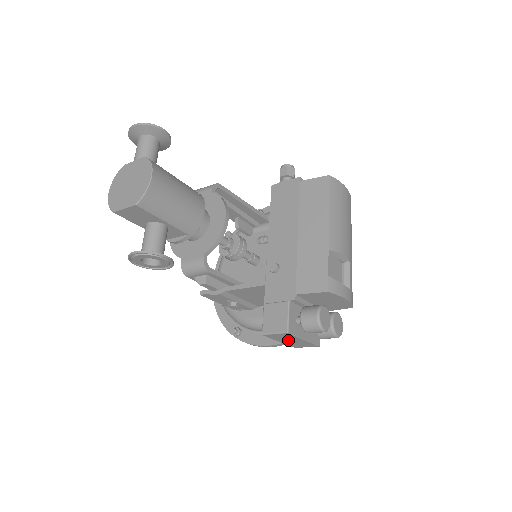
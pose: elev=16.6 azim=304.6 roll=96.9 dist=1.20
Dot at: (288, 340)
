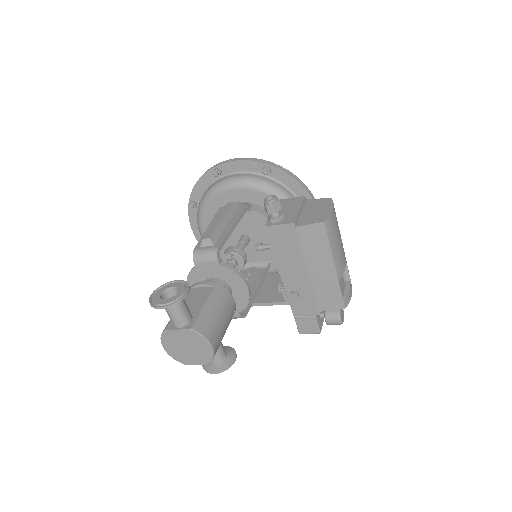
Dot at: occluded
